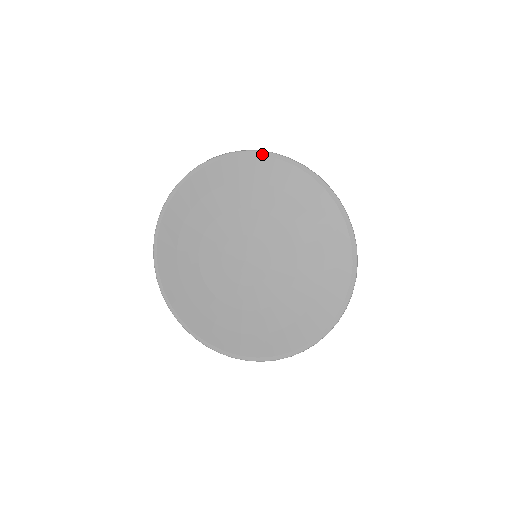
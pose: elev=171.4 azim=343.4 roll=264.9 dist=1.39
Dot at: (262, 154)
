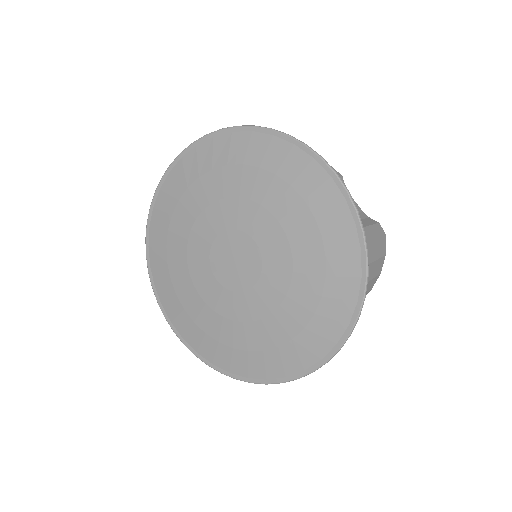
Dot at: (336, 181)
